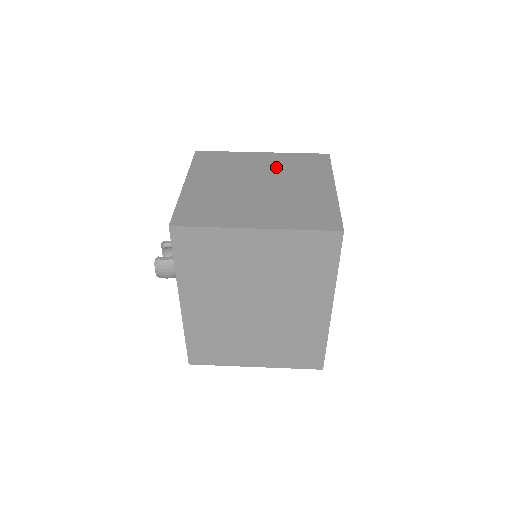
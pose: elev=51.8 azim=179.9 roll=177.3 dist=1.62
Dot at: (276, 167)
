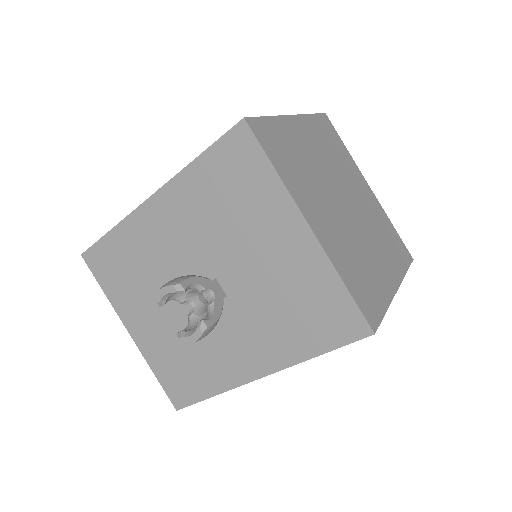
Dot at: (325, 154)
